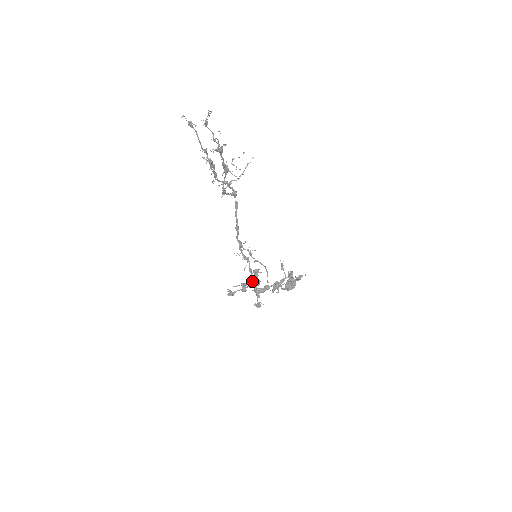
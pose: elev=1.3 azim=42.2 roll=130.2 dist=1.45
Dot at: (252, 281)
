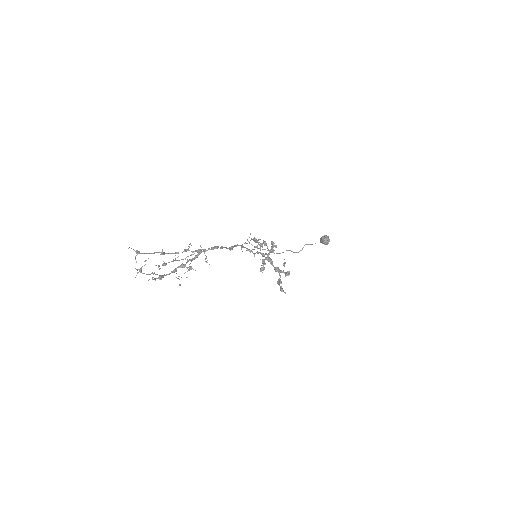
Dot at: (261, 254)
